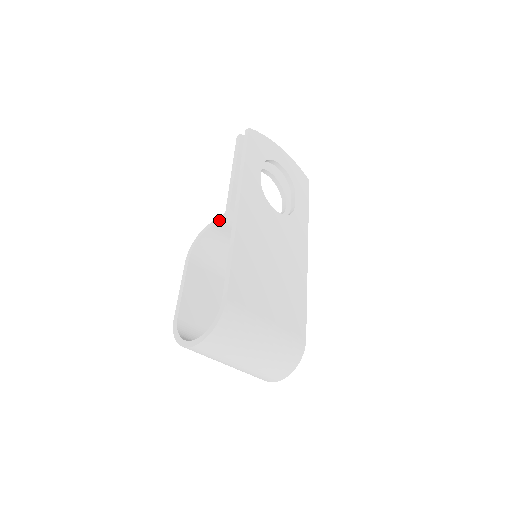
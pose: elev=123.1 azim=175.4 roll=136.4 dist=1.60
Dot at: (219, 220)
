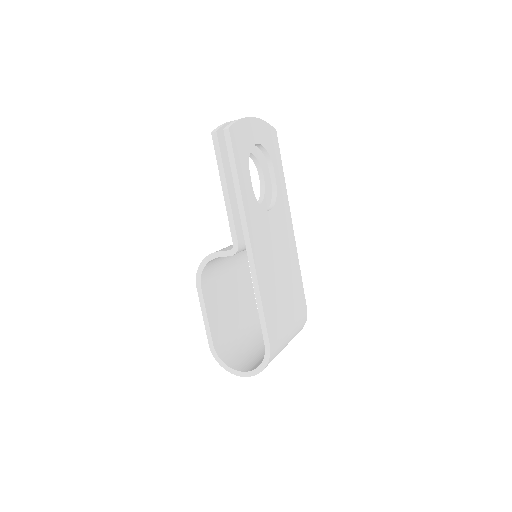
Dot at: (228, 254)
